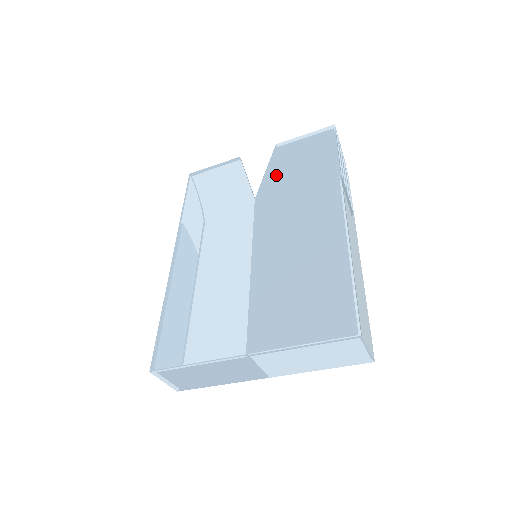
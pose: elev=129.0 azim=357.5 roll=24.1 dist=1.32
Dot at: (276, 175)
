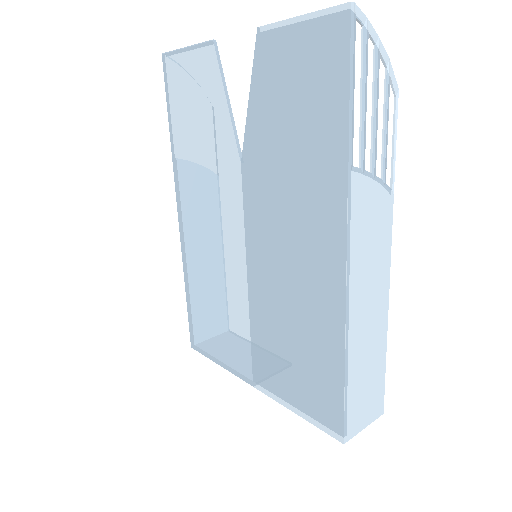
Dot at: (262, 122)
